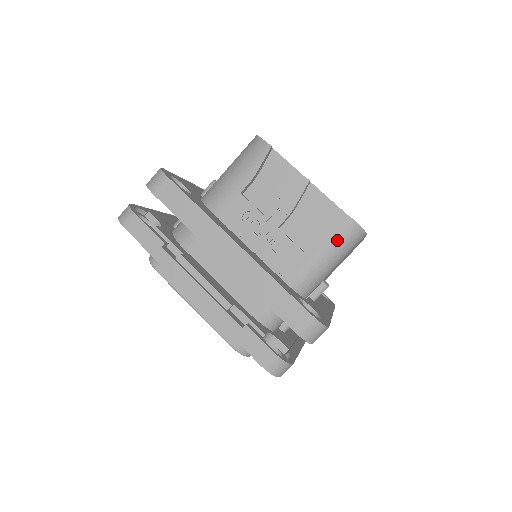
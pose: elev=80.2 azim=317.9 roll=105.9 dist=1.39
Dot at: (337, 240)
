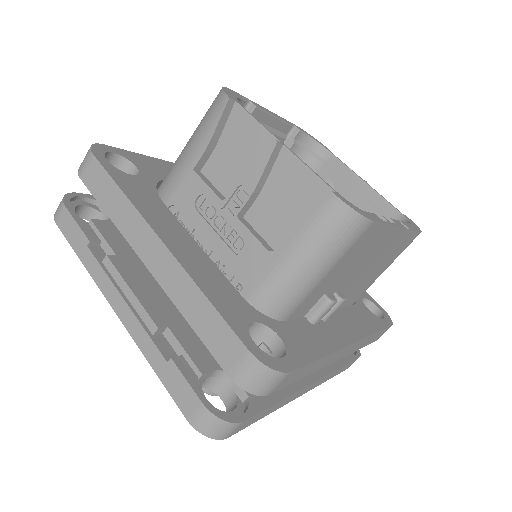
Dot at: (316, 232)
